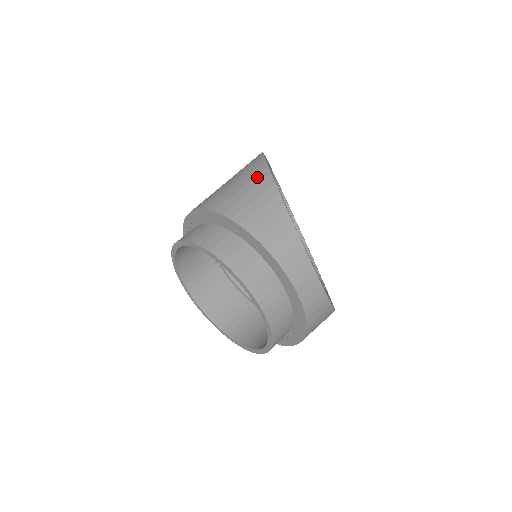
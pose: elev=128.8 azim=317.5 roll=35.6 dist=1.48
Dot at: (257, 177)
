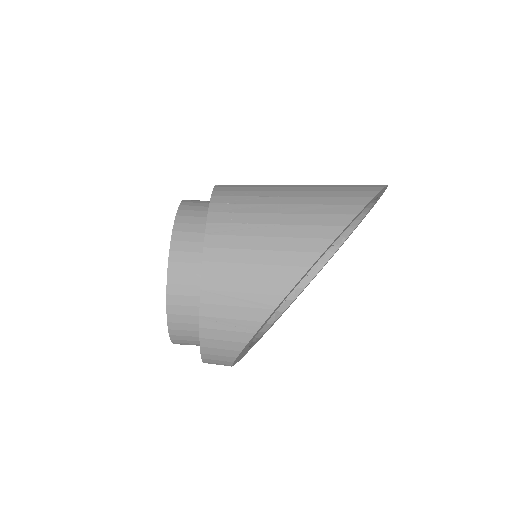
Dot at: (273, 284)
